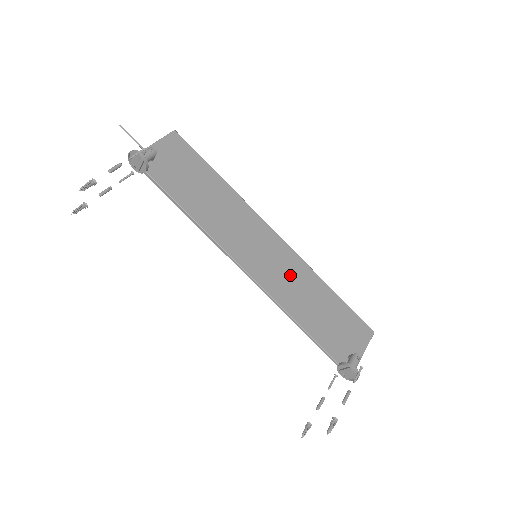
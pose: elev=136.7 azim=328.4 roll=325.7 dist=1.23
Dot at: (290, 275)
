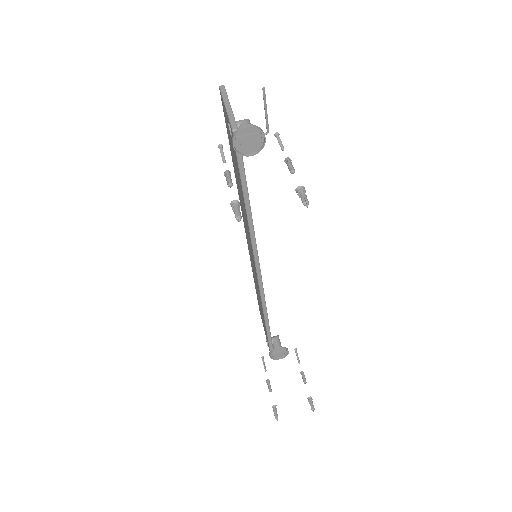
Dot at: occluded
